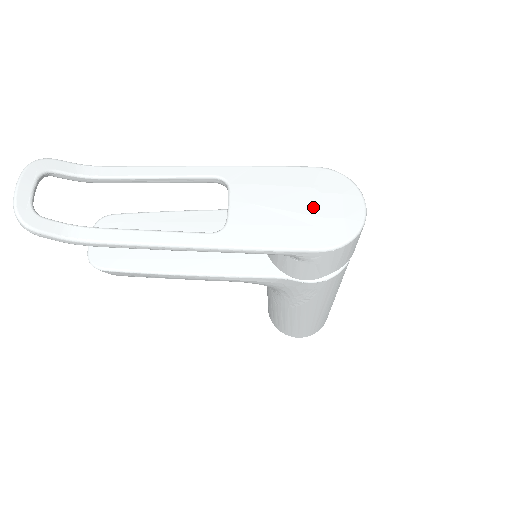
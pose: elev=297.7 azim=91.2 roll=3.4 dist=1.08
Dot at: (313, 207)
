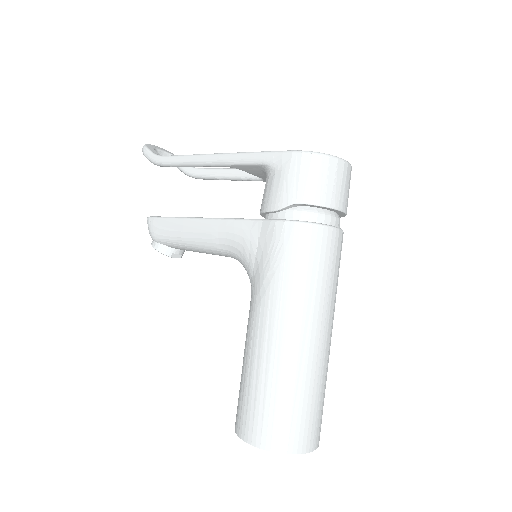
Dot at: occluded
